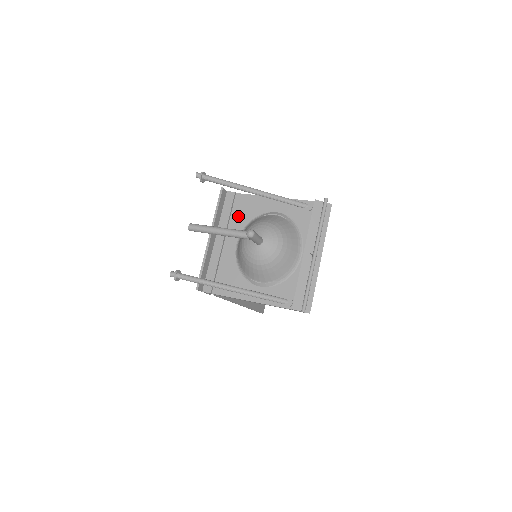
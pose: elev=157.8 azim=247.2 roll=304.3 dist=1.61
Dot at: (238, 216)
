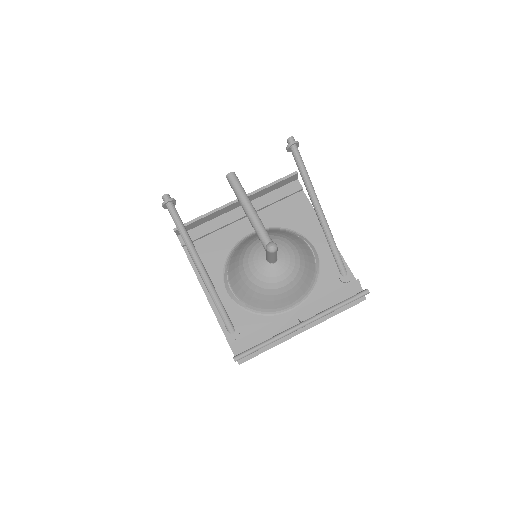
Dot at: (281, 211)
